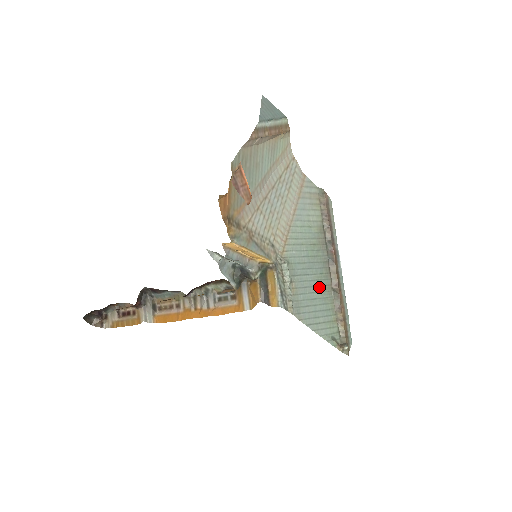
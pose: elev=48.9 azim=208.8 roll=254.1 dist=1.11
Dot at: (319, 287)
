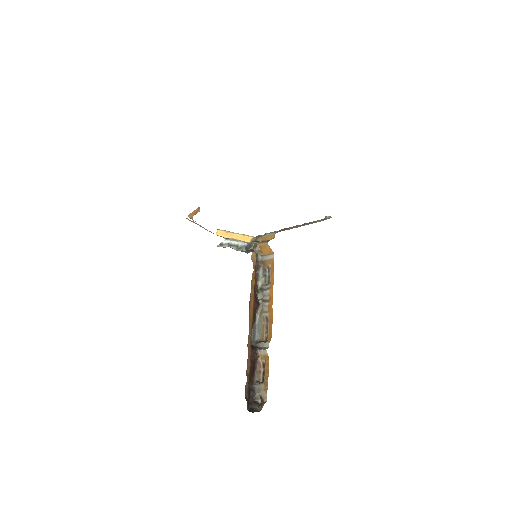
Dot at: occluded
